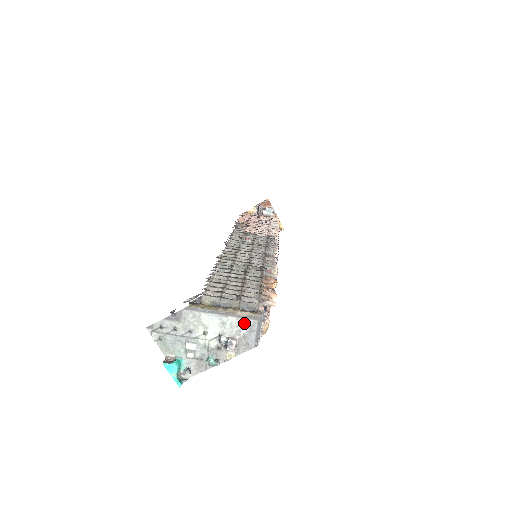
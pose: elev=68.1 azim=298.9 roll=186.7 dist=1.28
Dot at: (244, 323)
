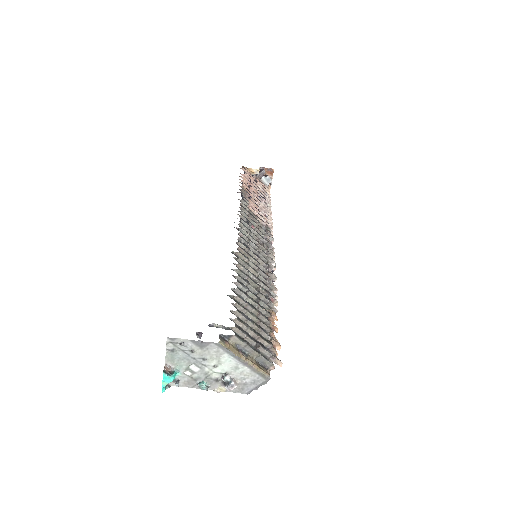
Dot at: (253, 376)
